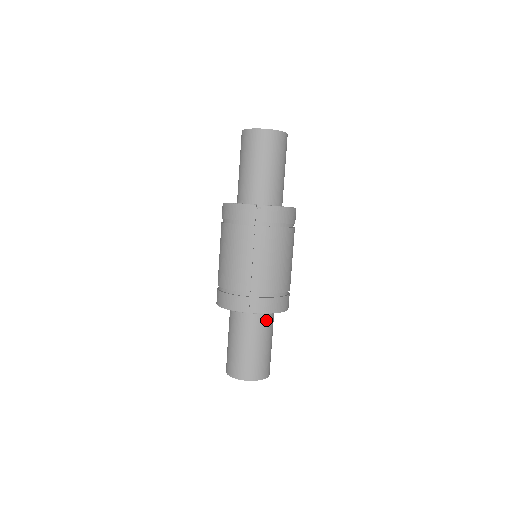
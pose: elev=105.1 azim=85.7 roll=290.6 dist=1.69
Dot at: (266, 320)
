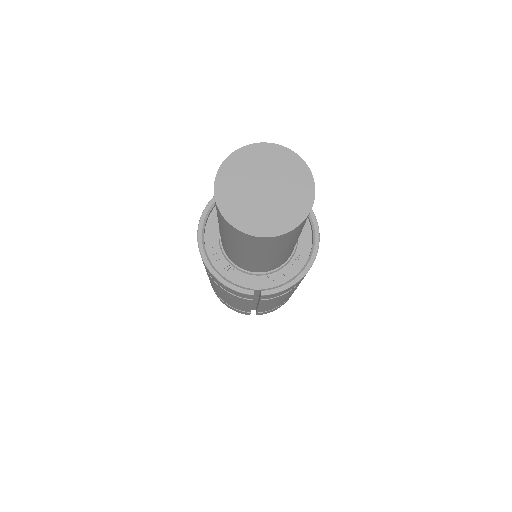
Dot at: occluded
